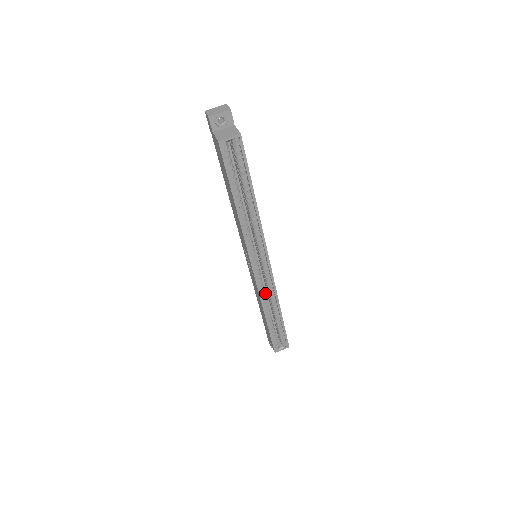
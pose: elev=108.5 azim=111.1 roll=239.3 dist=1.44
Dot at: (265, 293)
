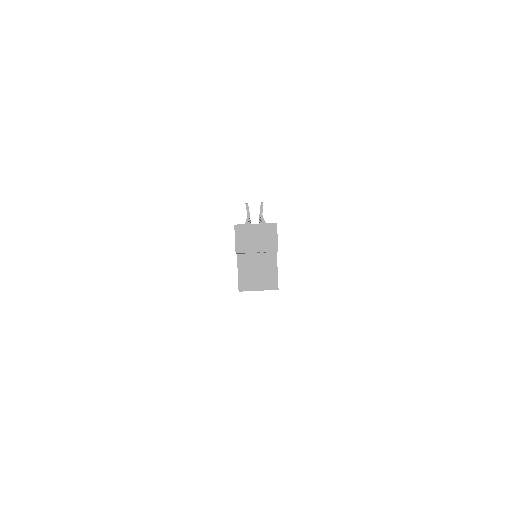
Dot at: occluded
